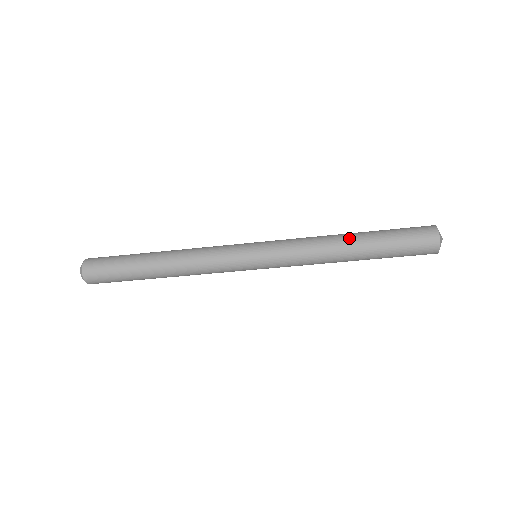
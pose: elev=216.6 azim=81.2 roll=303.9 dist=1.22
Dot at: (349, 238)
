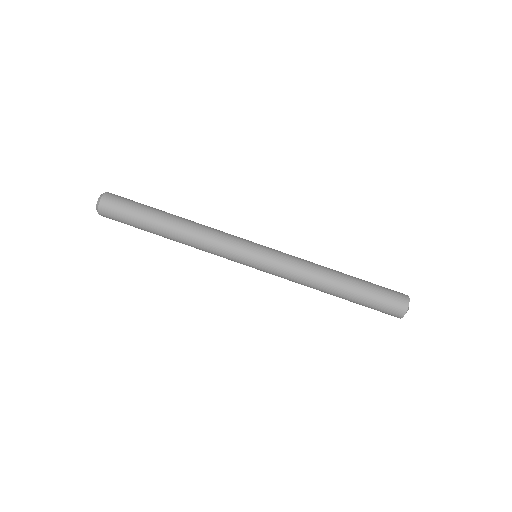
Dot at: occluded
